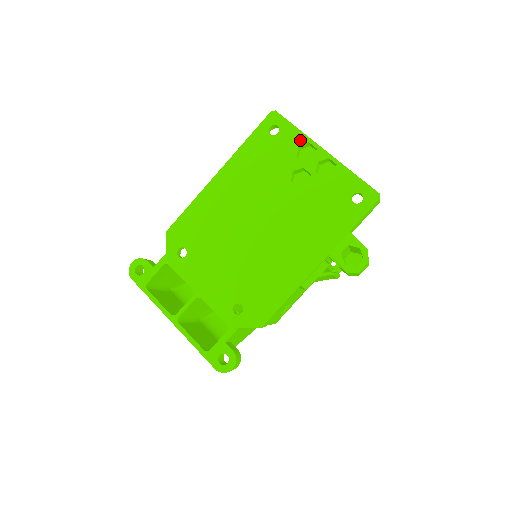
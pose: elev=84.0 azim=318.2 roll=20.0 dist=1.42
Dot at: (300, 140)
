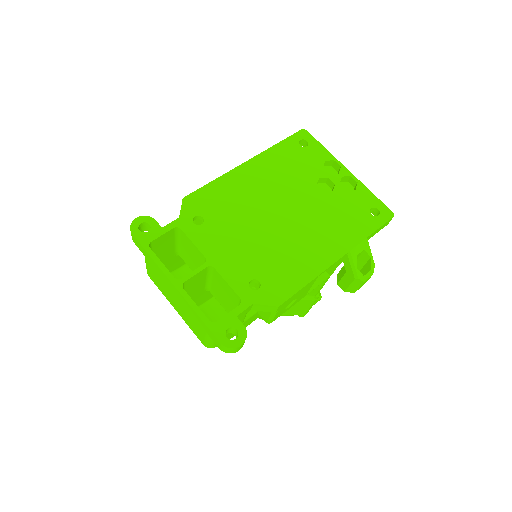
Dot at: (327, 156)
